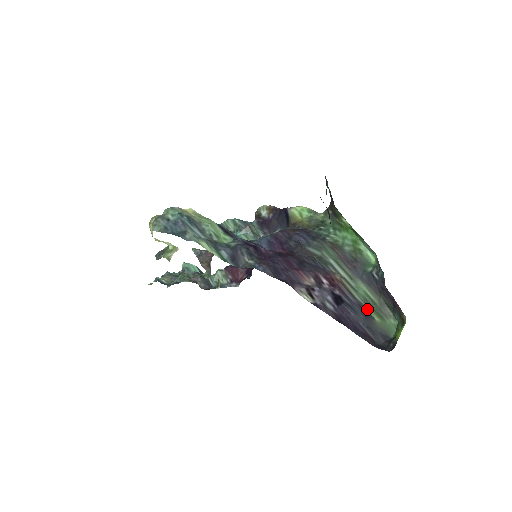
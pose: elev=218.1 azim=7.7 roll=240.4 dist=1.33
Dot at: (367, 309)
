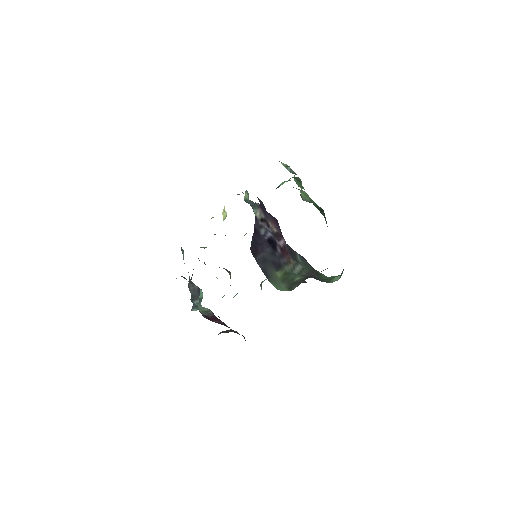
Dot at: (282, 270)
